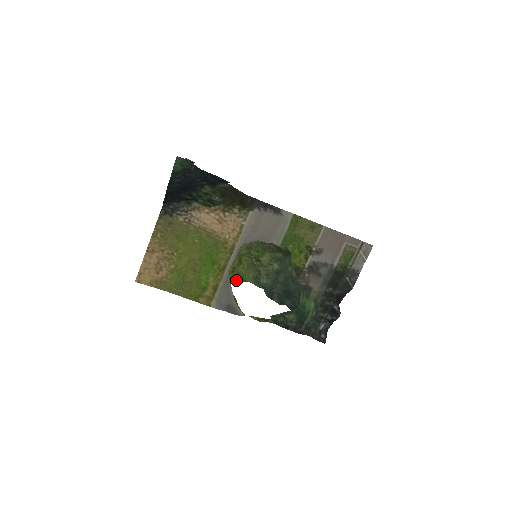
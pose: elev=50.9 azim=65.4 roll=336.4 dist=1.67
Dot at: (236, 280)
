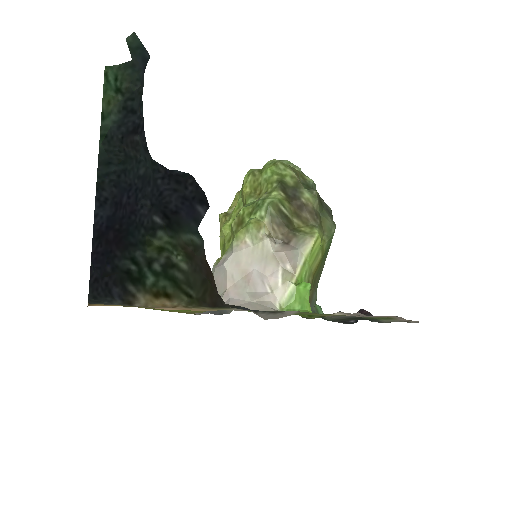
Dot at: occluded
